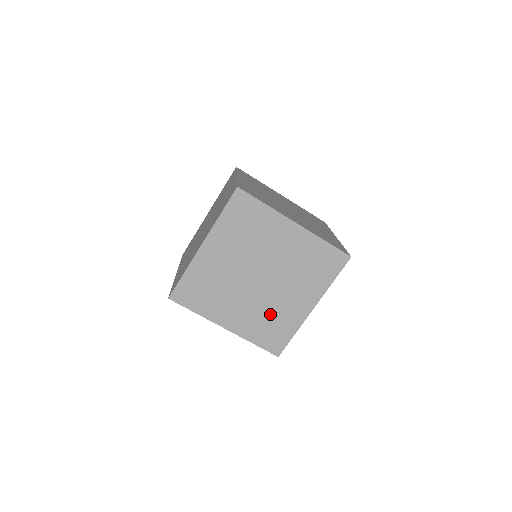
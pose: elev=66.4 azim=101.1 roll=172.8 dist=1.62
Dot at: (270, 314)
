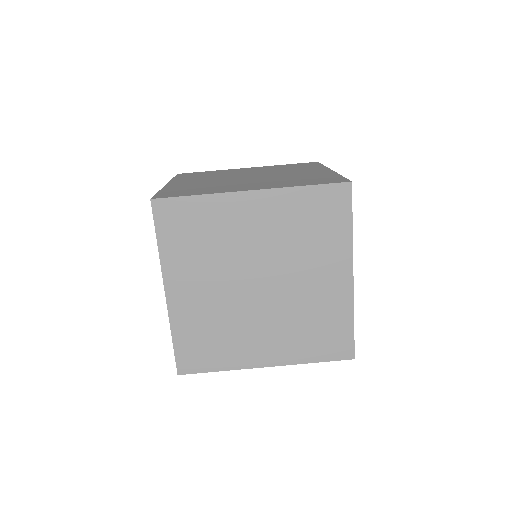
Dot at: (224, 328)
